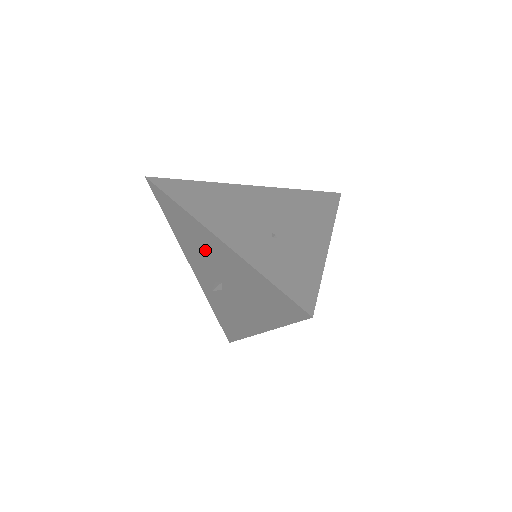
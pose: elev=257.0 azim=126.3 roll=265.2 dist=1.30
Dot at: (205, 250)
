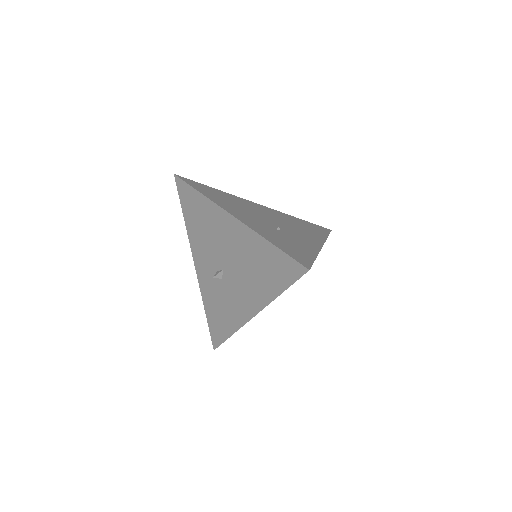
Dot at: (215, 236)
